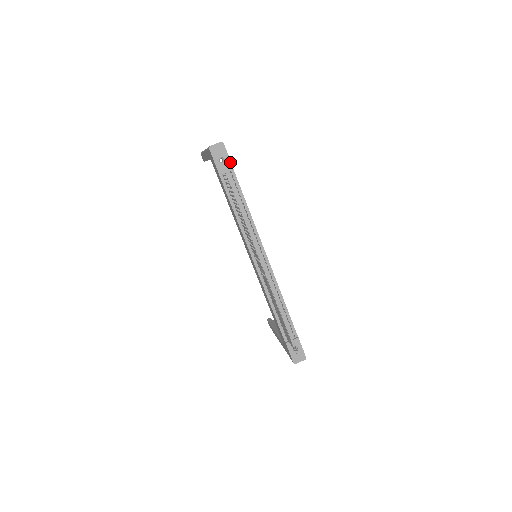
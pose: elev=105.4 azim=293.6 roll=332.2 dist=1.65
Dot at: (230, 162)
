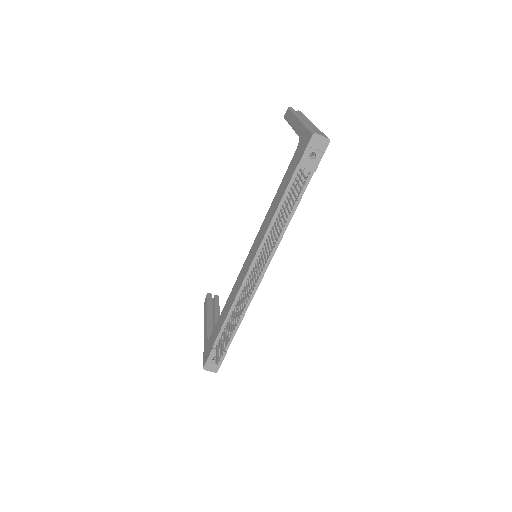
Dot at: (318, 164)
